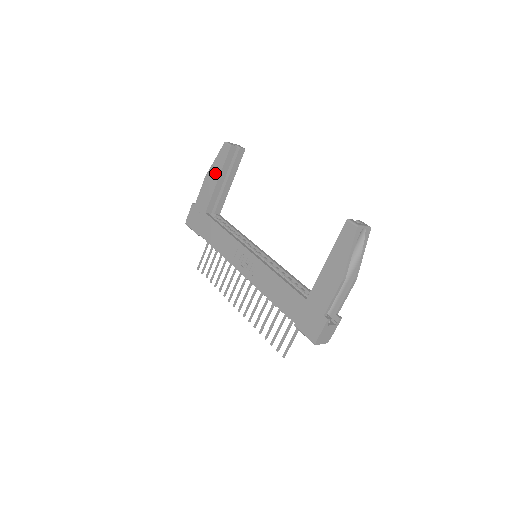
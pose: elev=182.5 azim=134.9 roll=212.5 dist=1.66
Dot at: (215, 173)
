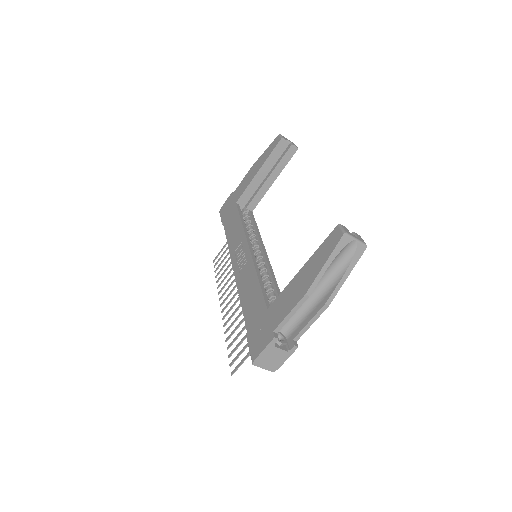
Dot at: (259, 164)
